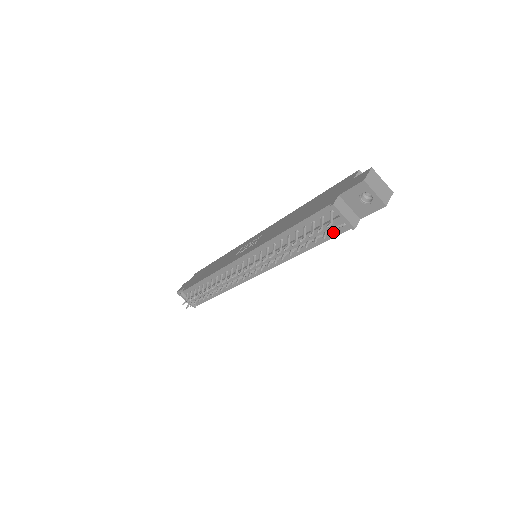
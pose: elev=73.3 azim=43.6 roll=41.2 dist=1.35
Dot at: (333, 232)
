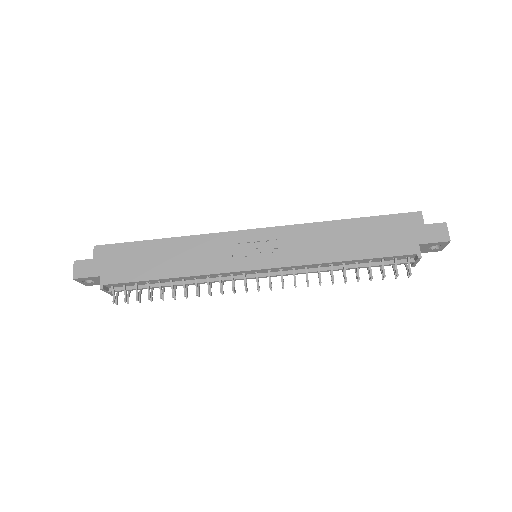
Dot at: occluded
